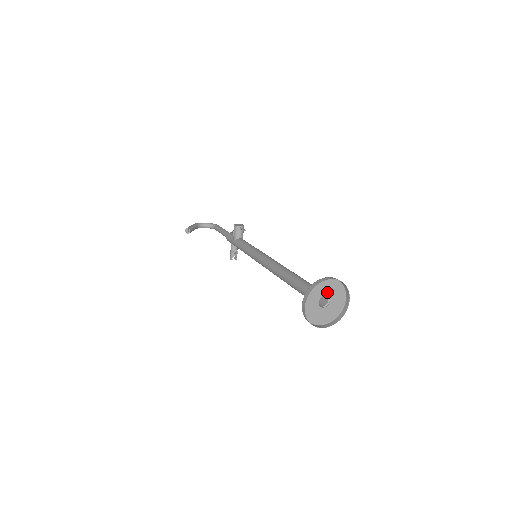
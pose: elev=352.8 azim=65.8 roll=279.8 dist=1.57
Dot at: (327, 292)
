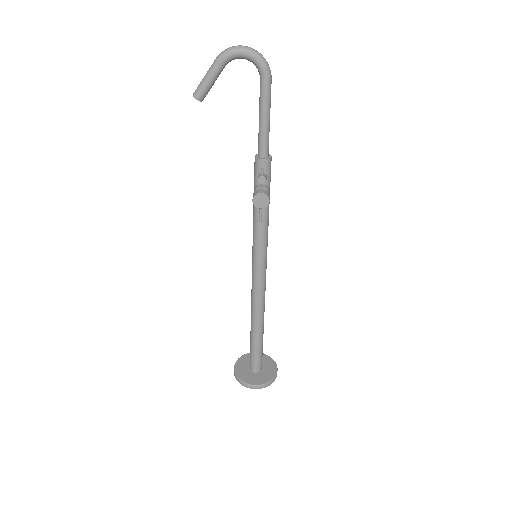
Dot at: (257, 375)
